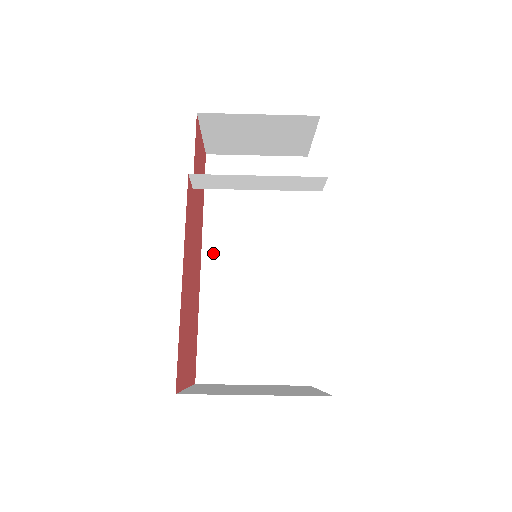
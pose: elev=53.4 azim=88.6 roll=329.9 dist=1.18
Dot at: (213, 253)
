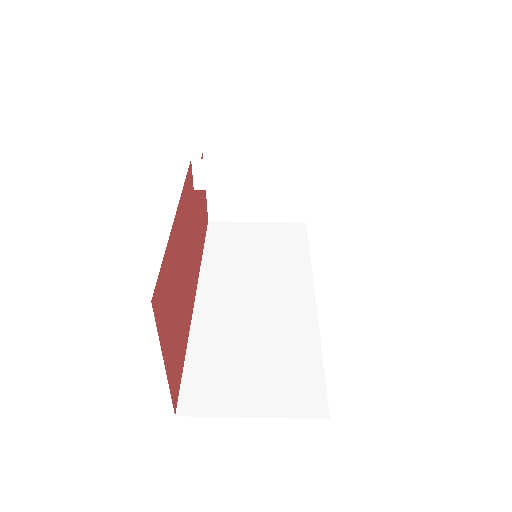
Dot at: (209, 290)
